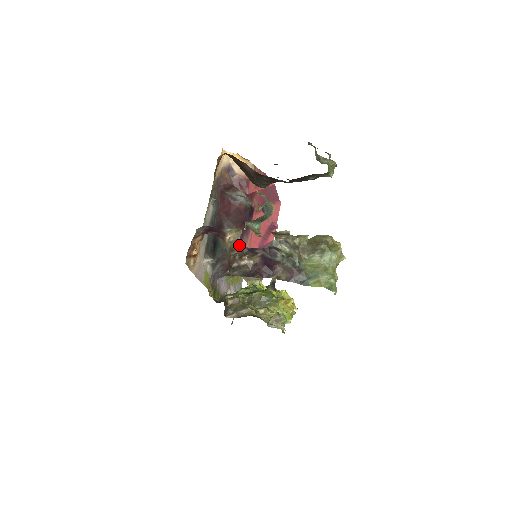
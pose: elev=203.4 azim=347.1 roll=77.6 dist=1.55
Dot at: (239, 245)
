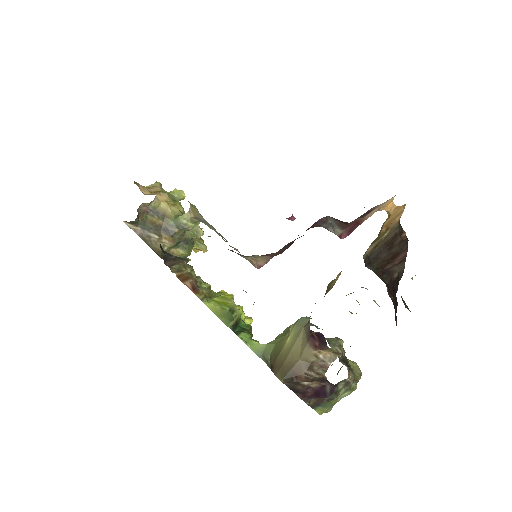
Dot at: (323, 371)
